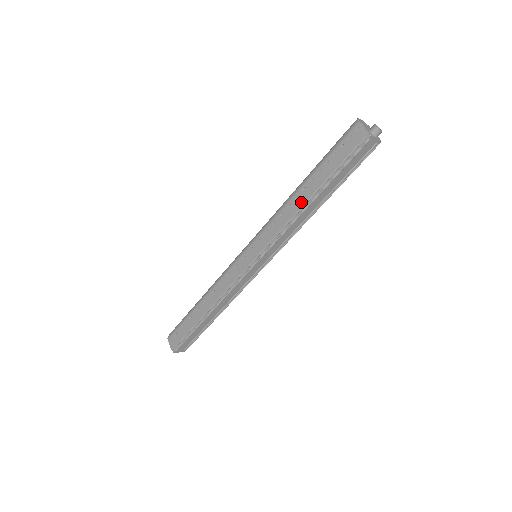
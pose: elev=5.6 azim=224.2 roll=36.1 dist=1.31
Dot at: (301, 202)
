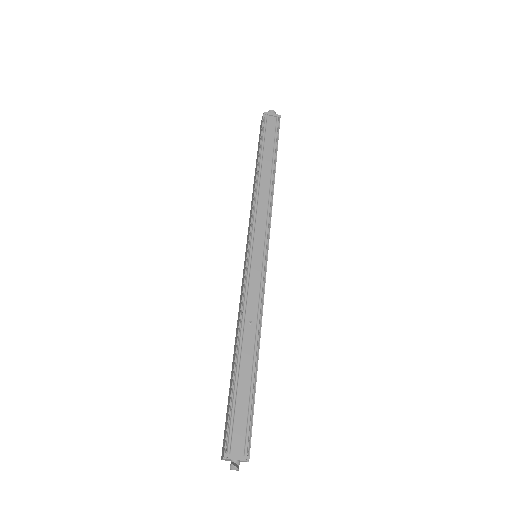
Dot at: (255, 180)
